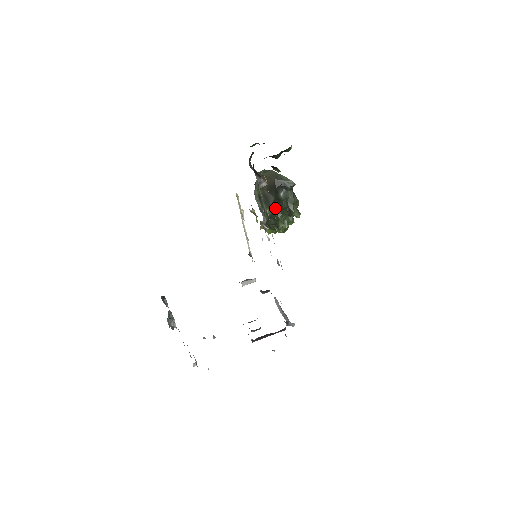
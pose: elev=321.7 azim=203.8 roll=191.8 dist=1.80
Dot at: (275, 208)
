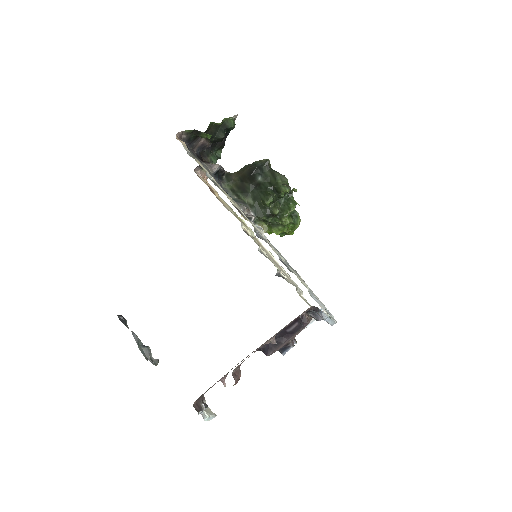
Dot at: (256, 194)
